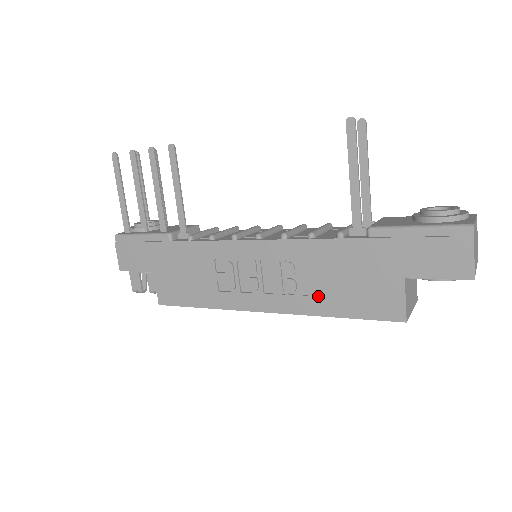
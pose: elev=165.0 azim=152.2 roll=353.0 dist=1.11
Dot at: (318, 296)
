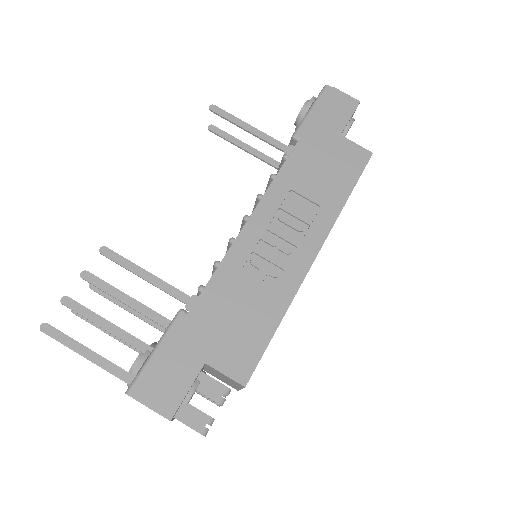
Dot at: (325, 199)
